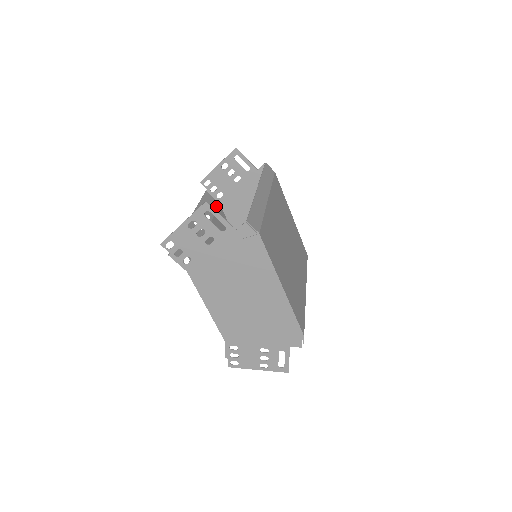
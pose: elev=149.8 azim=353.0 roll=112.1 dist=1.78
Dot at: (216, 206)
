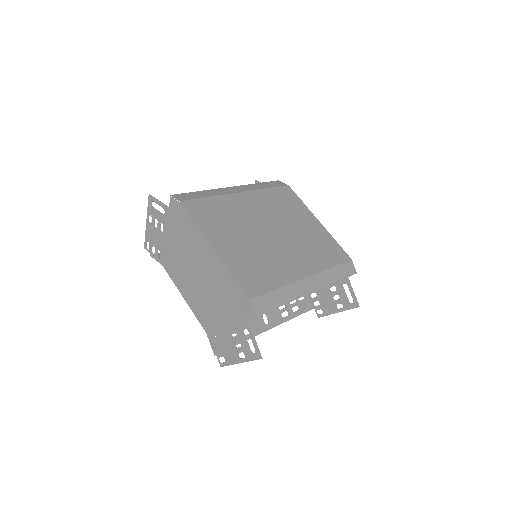
Dot at: occluded
